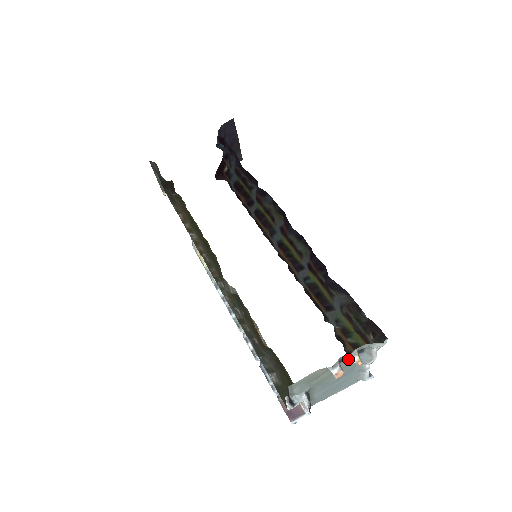
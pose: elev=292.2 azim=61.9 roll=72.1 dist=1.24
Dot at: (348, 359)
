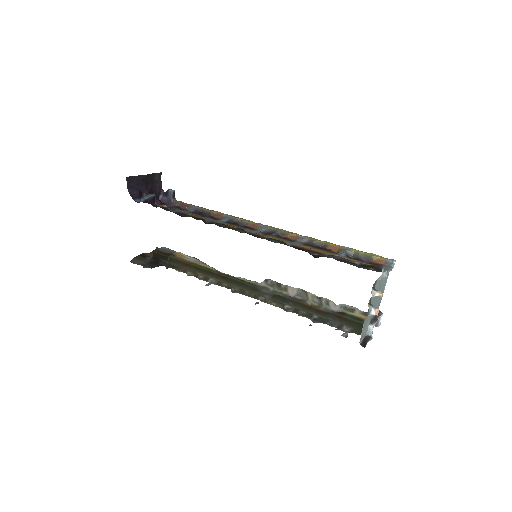
Dot at: occluded
